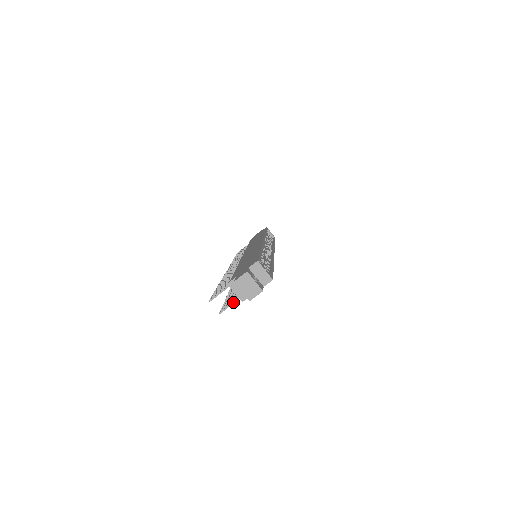
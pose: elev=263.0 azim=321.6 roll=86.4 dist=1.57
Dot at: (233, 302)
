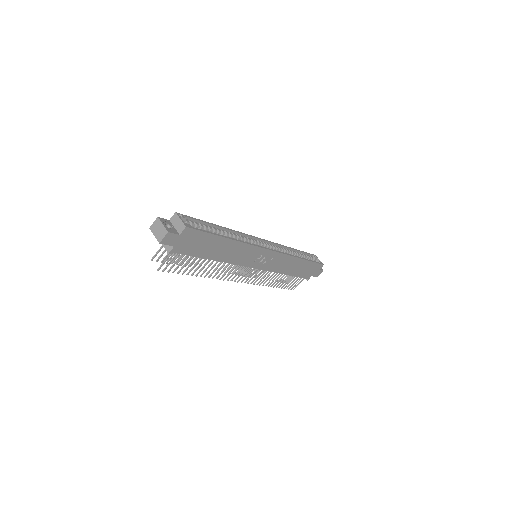
Dot at: (166, 258)
